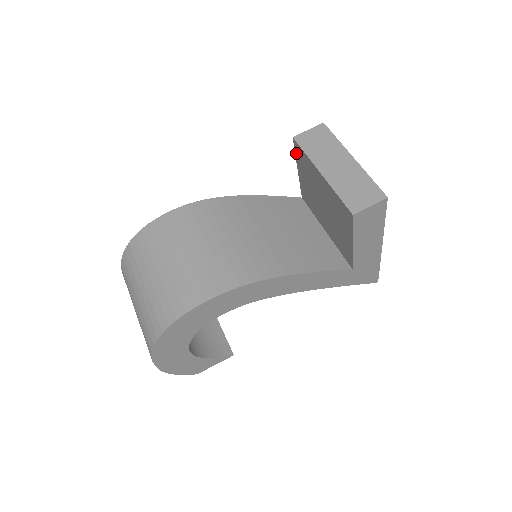
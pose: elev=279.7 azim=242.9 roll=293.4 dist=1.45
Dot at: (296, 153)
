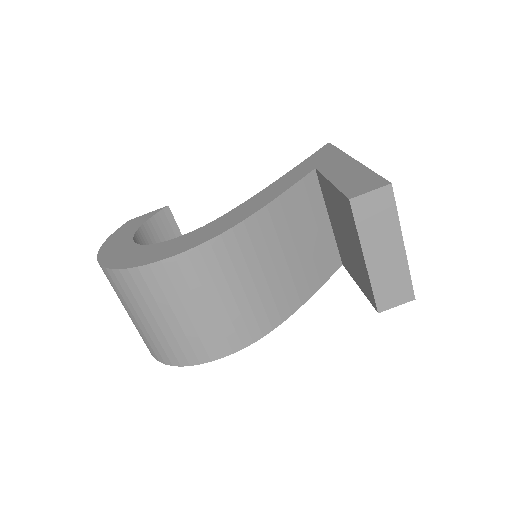
Dot at: (342, 196)
